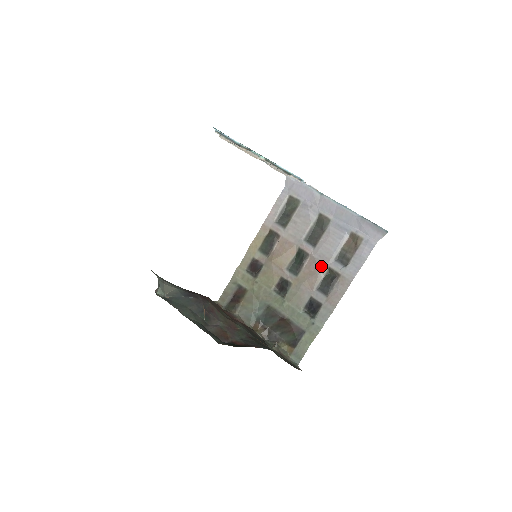
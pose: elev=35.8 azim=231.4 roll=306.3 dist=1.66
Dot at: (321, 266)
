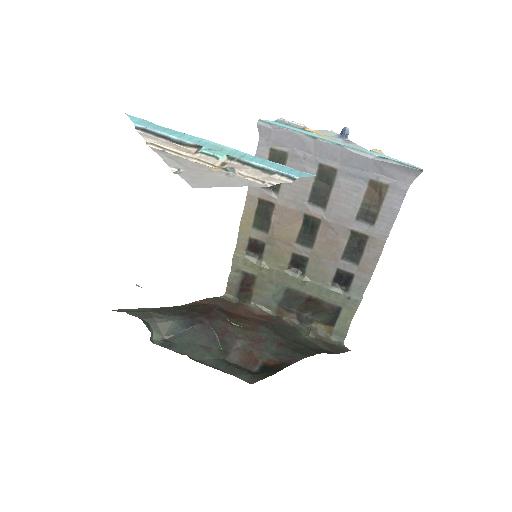
Dot at: (340, 231)
